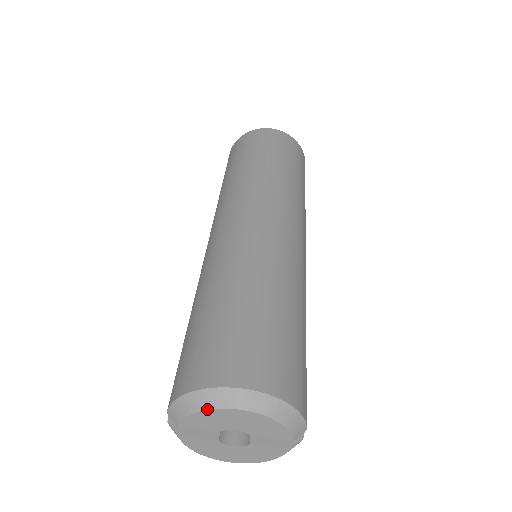
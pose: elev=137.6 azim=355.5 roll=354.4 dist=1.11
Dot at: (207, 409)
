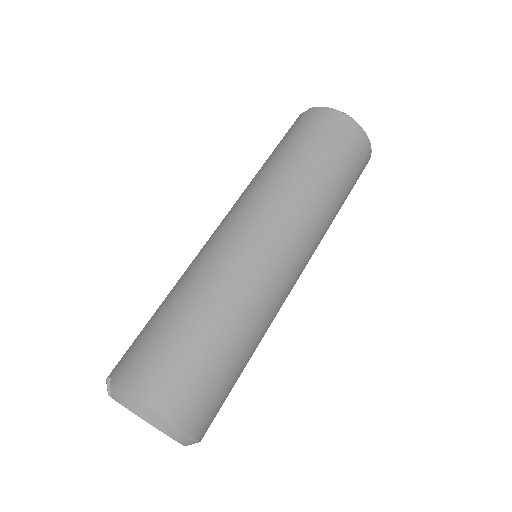
Dot at: (141, 417)
